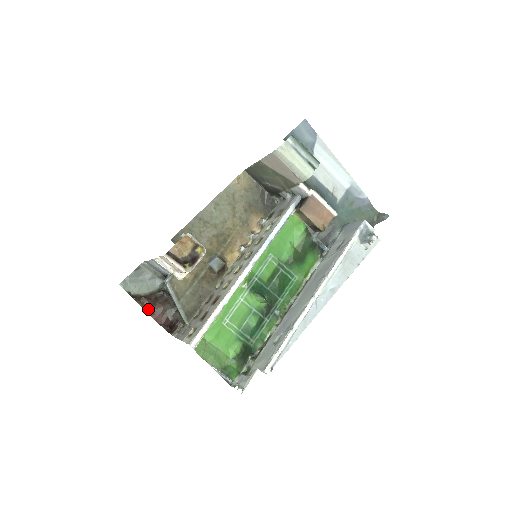
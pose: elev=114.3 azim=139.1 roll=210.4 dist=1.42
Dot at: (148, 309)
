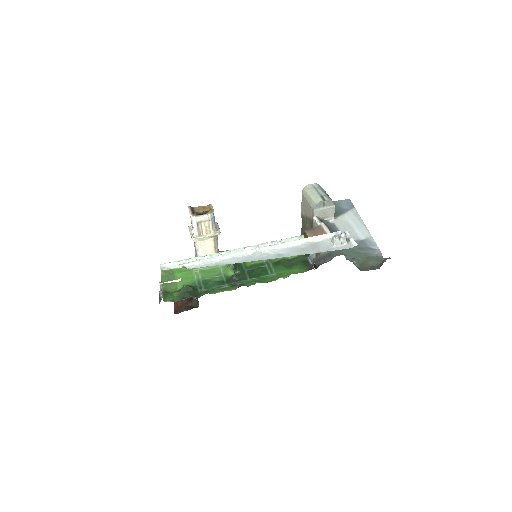
Dot at: (177, 304)
